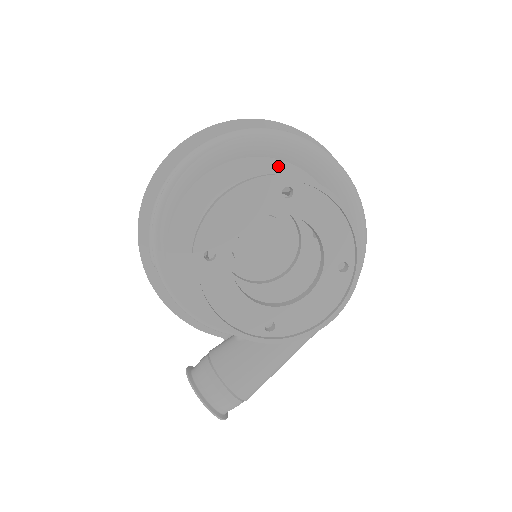
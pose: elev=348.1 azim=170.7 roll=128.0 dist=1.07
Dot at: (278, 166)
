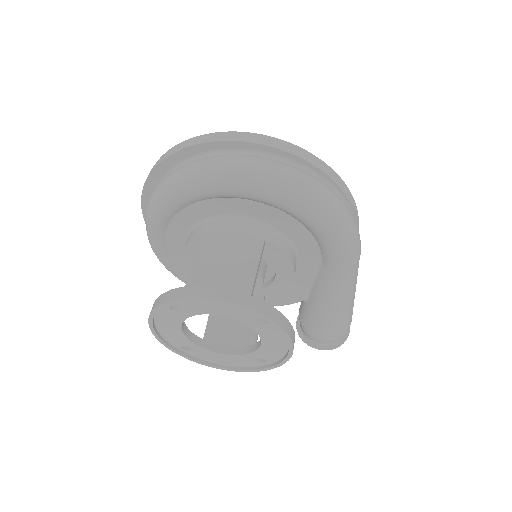
Dot at: (193, 210)
